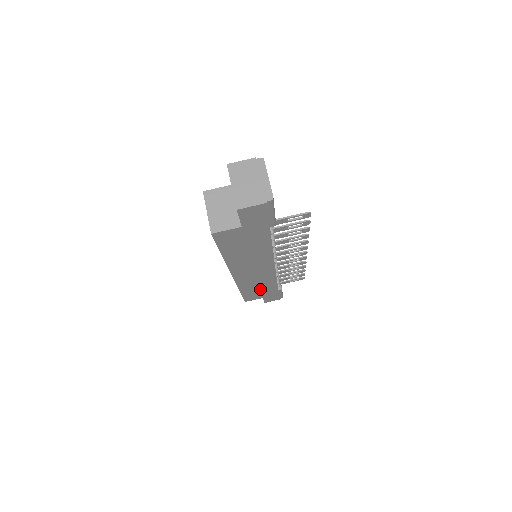
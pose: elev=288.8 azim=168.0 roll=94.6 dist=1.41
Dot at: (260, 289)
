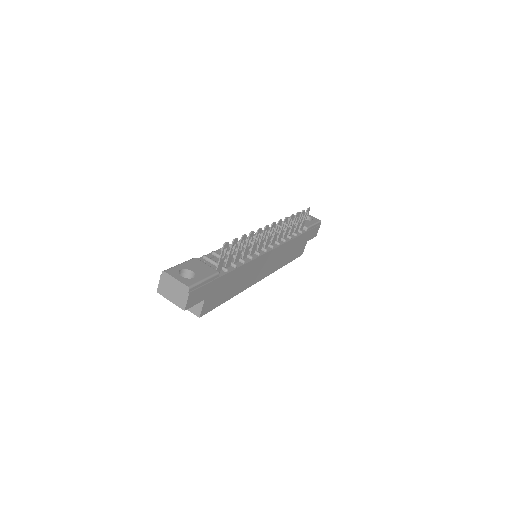
Dot at: (293, 249)
